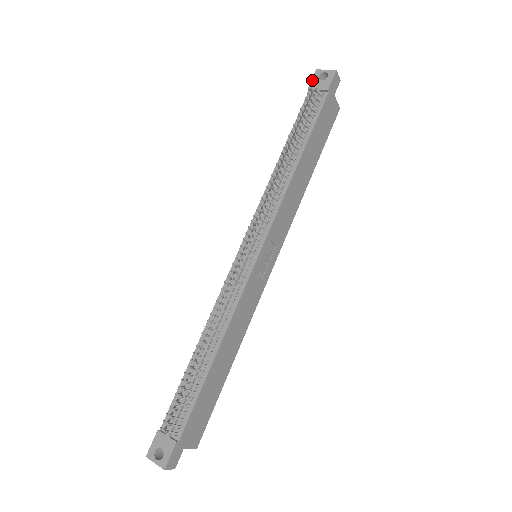
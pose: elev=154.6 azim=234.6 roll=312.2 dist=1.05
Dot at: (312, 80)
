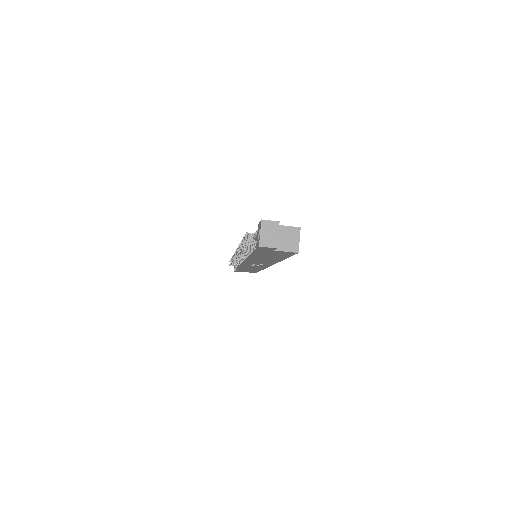
Dot at: (259, 223)
